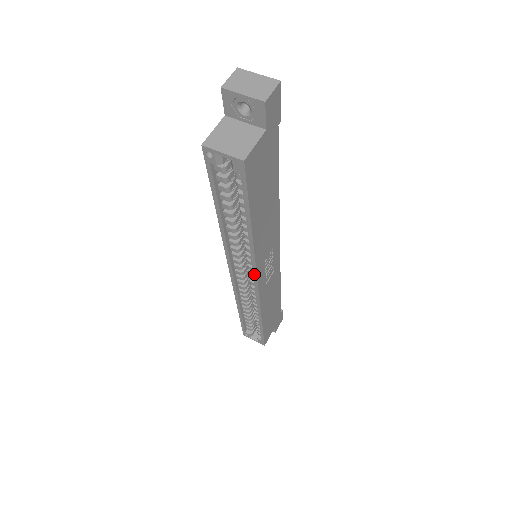
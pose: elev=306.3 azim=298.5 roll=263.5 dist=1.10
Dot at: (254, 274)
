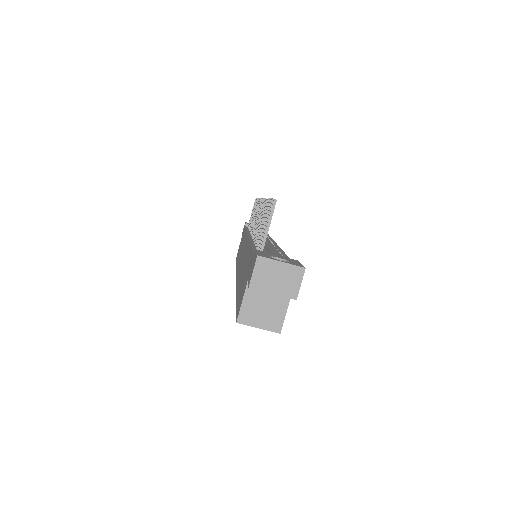
Dot at: occluded
